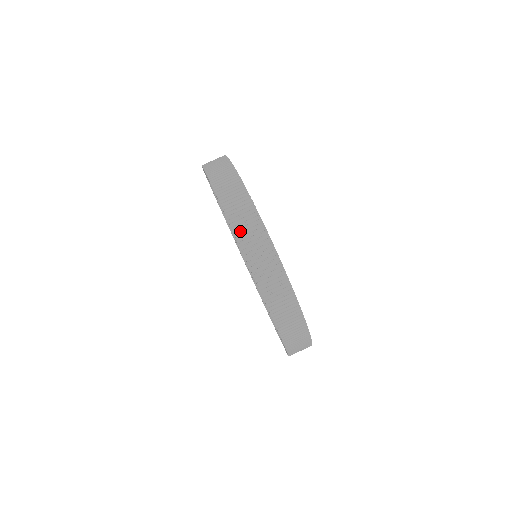
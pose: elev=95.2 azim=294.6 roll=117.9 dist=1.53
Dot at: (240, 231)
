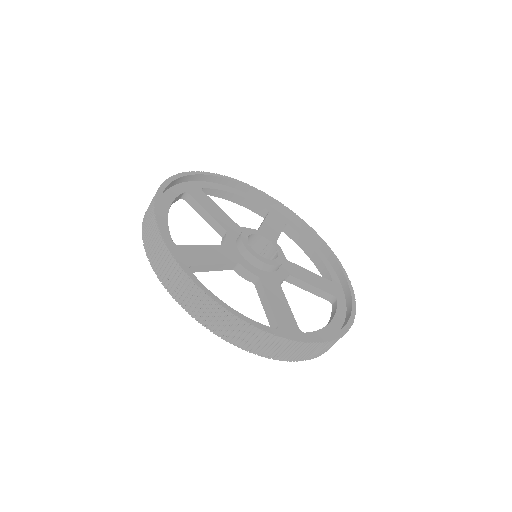
Dot at: (158, 270)
